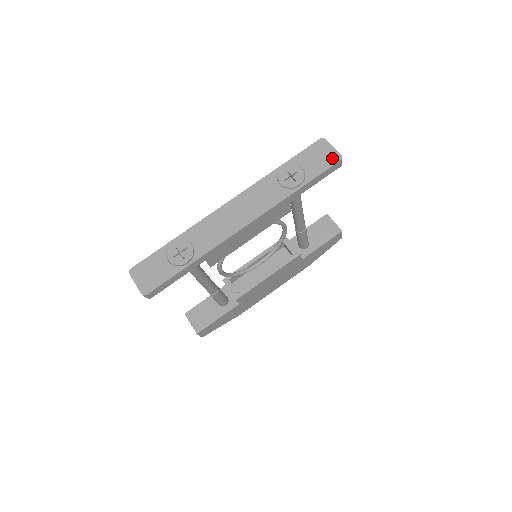
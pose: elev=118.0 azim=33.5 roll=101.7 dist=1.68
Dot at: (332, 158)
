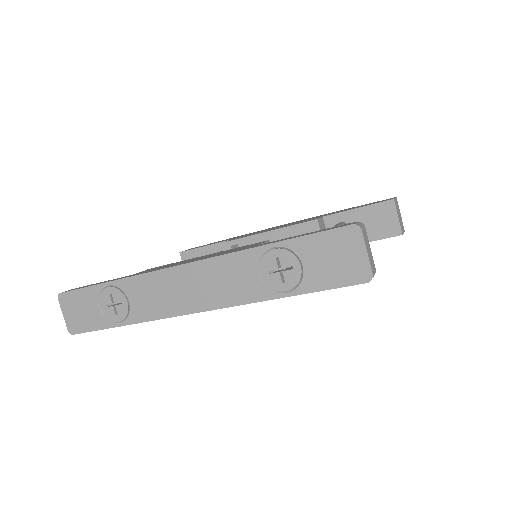
Dot at: (355, 272)
